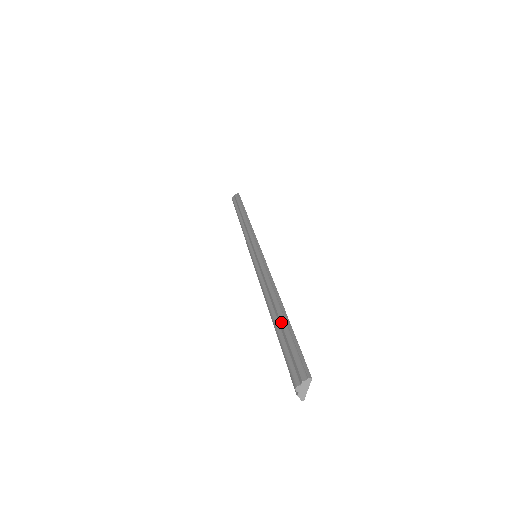
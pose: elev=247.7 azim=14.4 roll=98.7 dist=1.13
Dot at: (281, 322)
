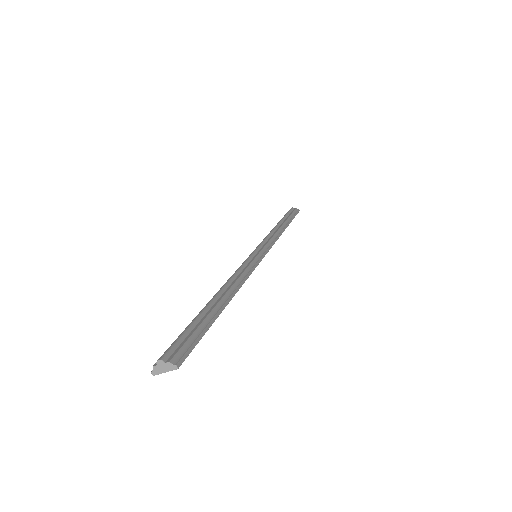
Dot at: (212, 310)
